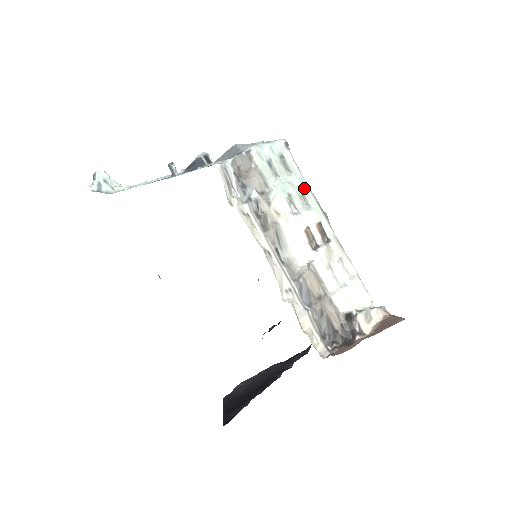
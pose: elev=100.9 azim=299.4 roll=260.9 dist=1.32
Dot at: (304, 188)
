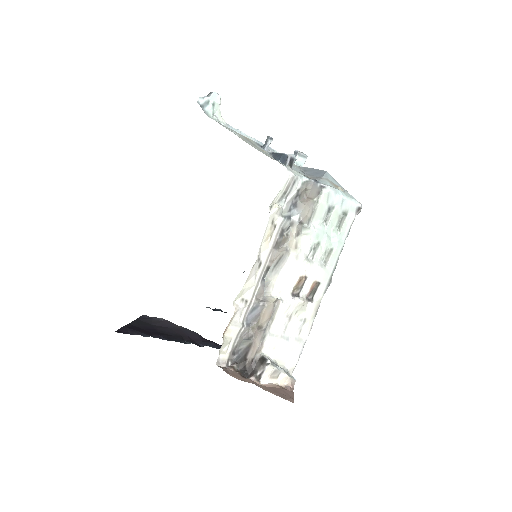
Dot at: (336, 250)
